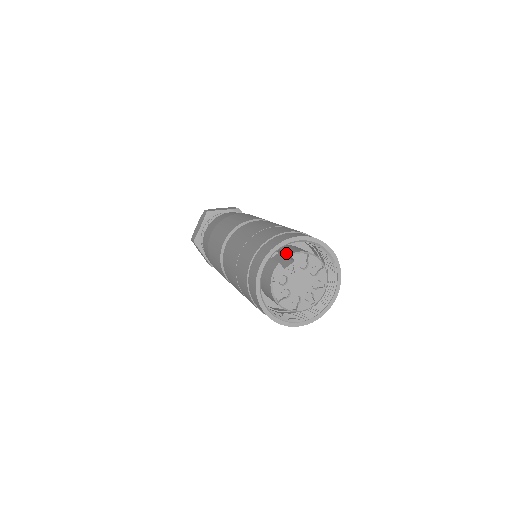
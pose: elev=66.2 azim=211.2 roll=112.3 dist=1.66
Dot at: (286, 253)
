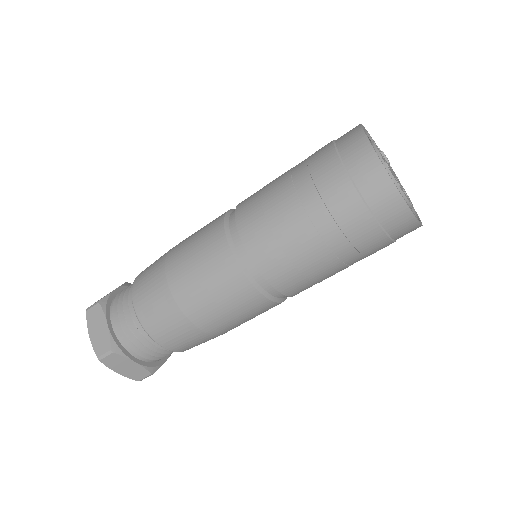
Dot at: occluded
